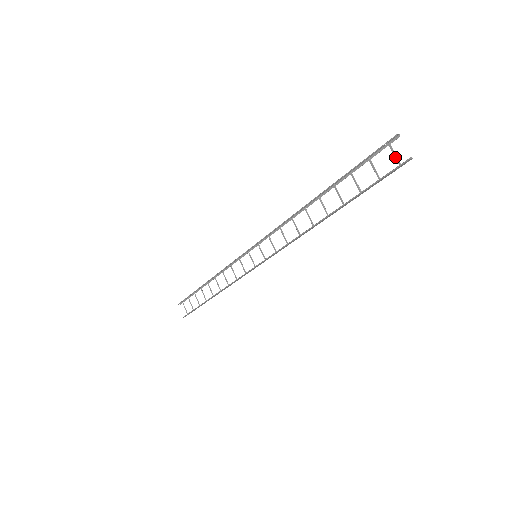
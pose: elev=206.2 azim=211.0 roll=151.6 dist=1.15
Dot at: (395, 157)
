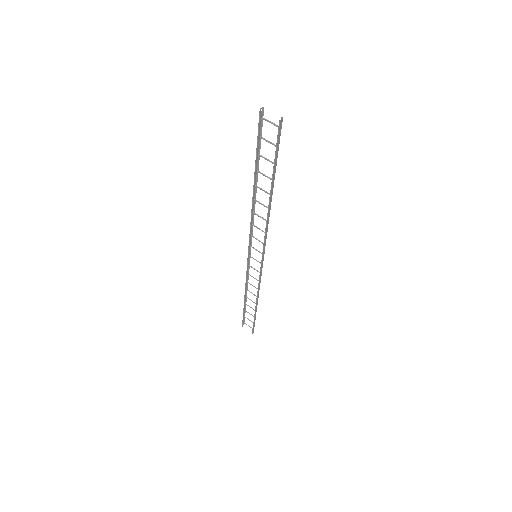
Dot at: occluded
